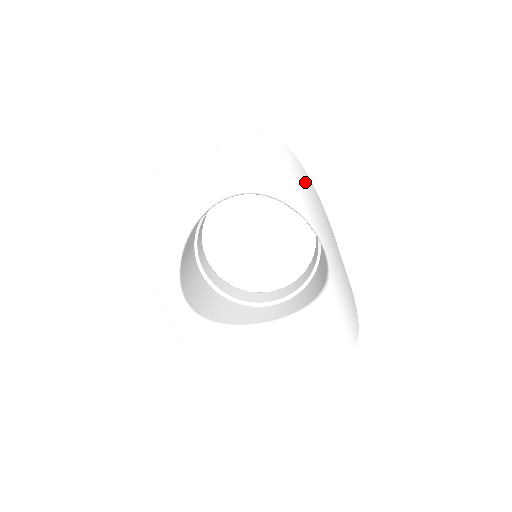
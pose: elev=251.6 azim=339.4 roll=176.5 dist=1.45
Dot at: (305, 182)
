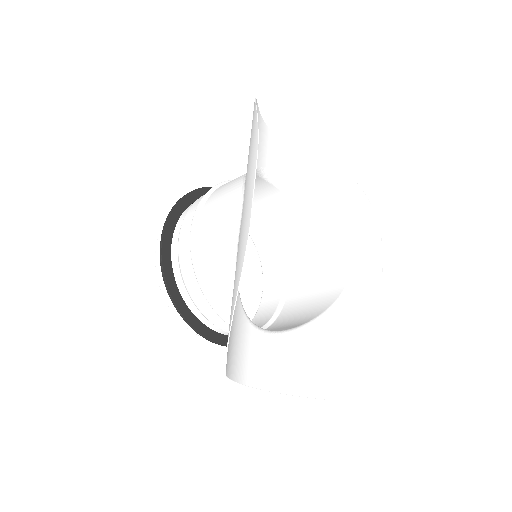
Dot at: (359, 204)
